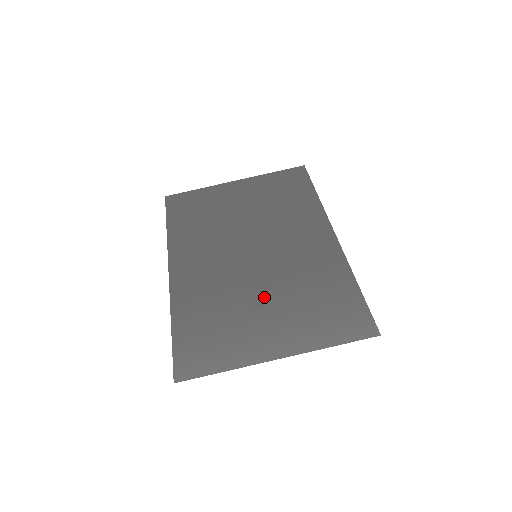
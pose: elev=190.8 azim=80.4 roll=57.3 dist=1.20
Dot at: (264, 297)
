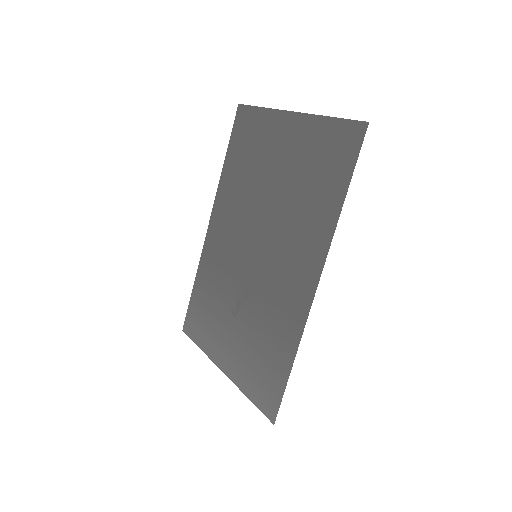
Dot at: (238, 310)
